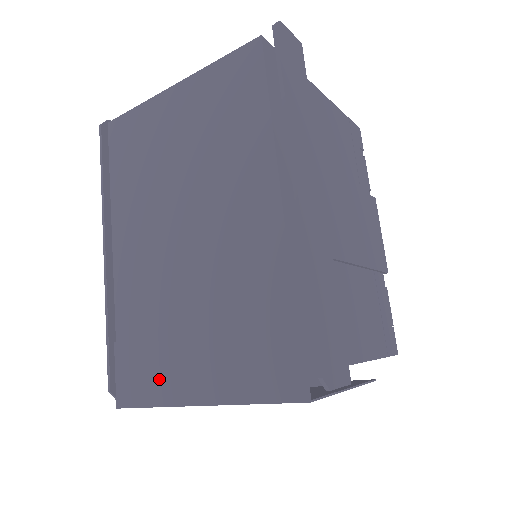
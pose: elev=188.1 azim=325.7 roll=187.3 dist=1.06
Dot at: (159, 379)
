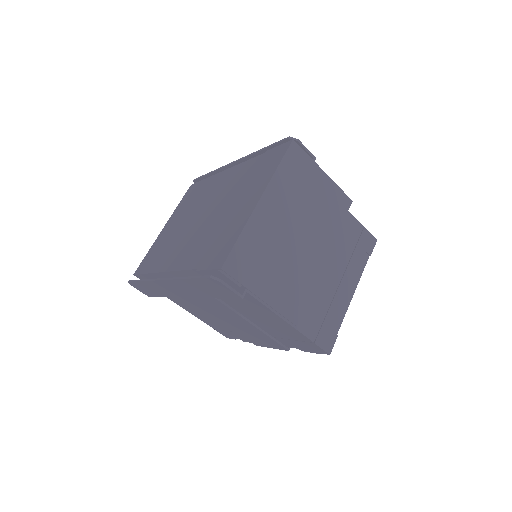
Dot at: (233, 230)
